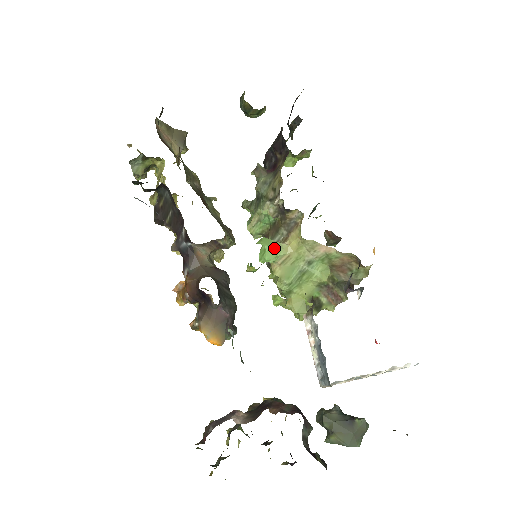
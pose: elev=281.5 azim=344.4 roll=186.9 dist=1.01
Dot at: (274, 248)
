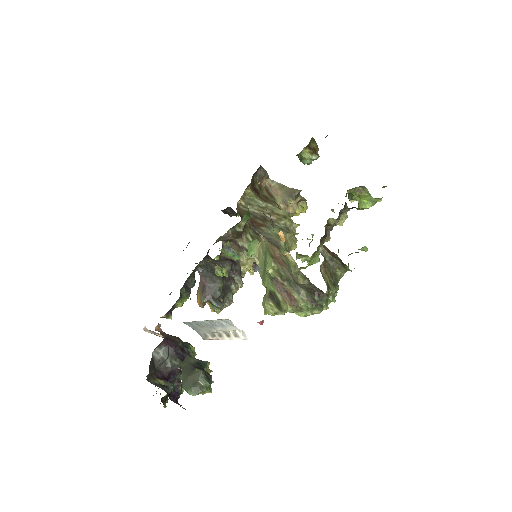
Dot at: (252, 244)
